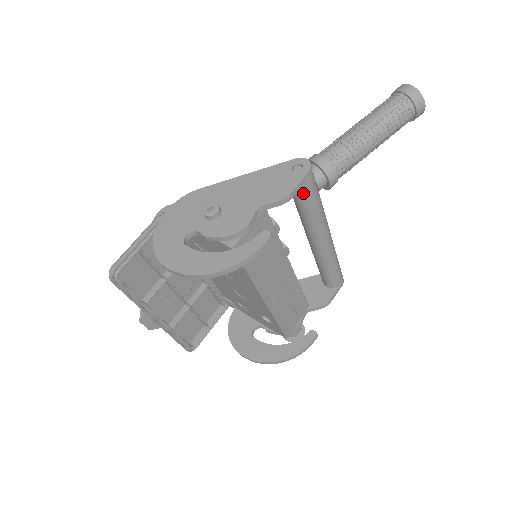
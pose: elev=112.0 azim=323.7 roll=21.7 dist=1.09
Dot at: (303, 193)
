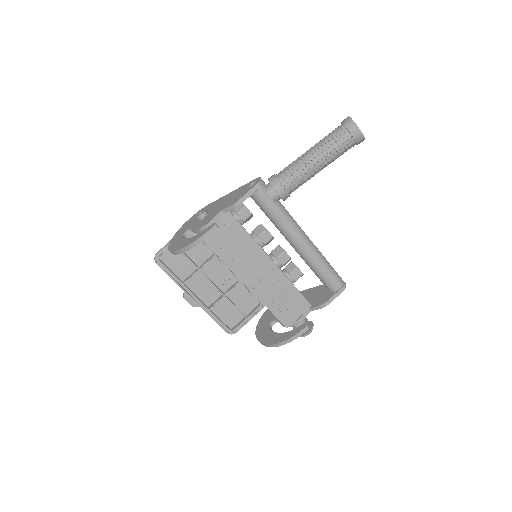
Dot at: (259, 202)
